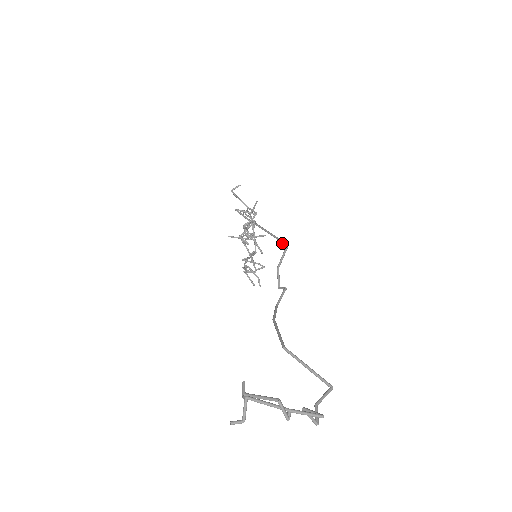
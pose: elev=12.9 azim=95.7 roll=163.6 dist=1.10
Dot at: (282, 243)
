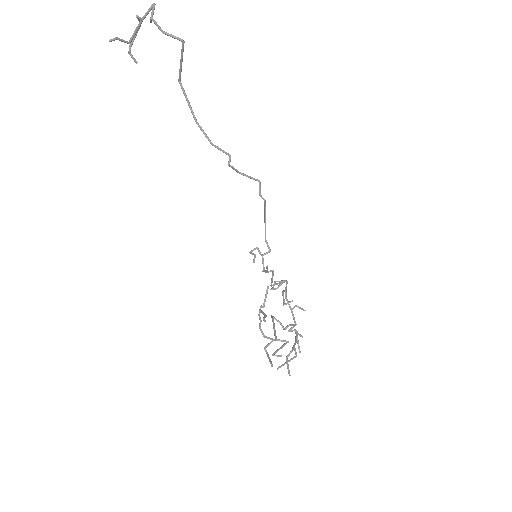
Dot at: (260, 190)
